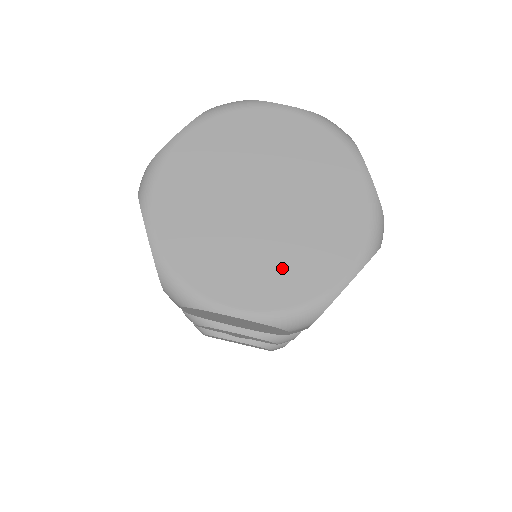
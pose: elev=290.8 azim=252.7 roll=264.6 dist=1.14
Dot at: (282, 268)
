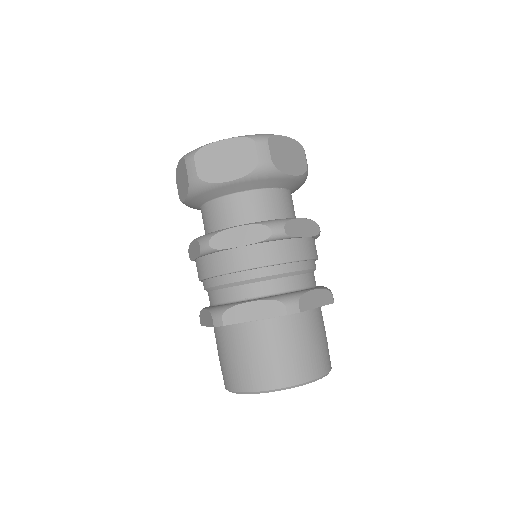
Dot at: occluded
